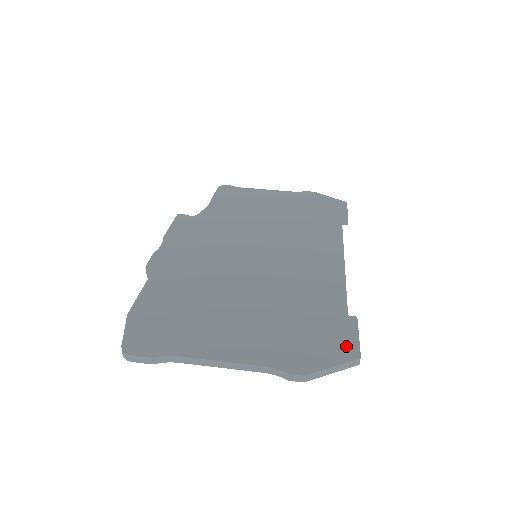
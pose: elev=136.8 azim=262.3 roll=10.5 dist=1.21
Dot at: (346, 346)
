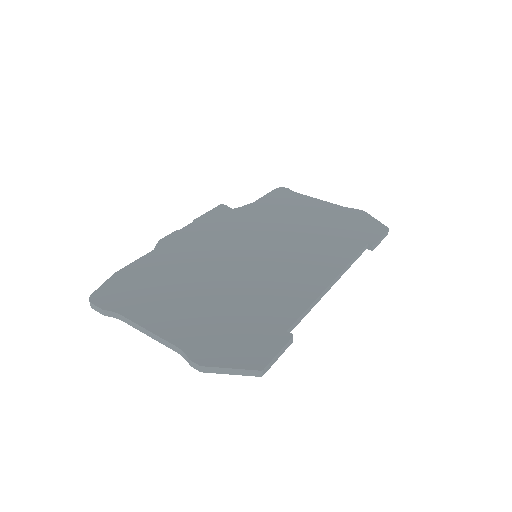
Dot at: (259, 356)
